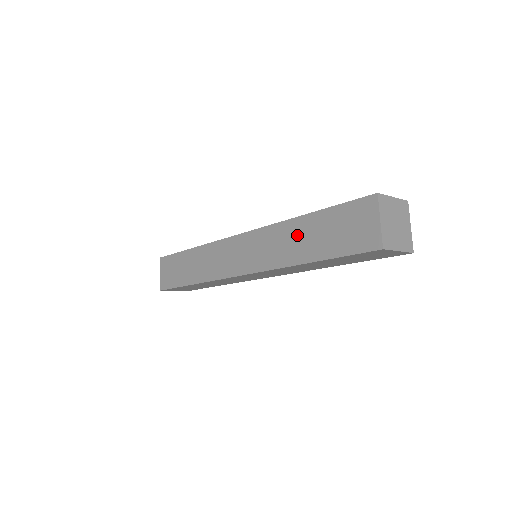
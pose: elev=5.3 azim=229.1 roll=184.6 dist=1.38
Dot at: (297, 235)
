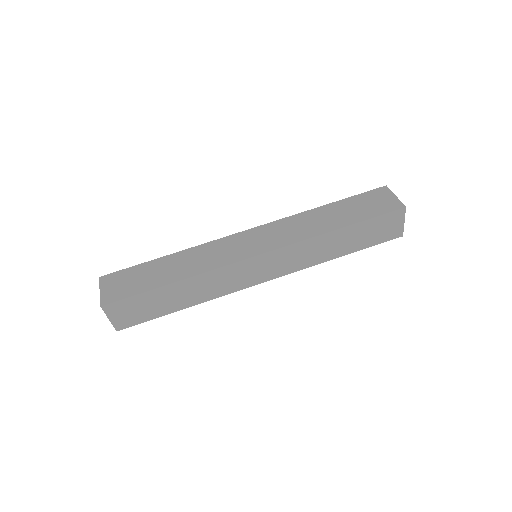
Dot at: (322, 216)
